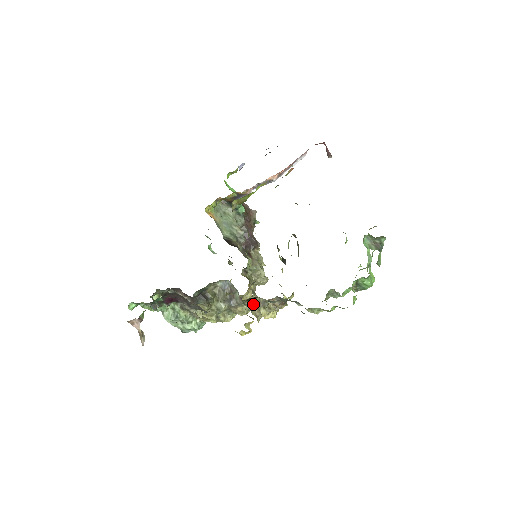
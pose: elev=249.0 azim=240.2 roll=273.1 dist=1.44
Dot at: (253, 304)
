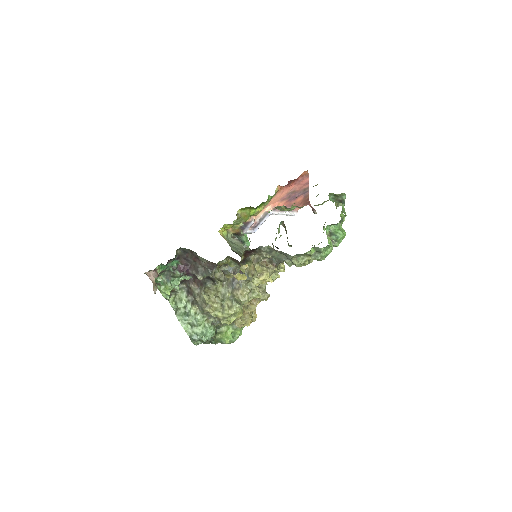
Dot at: (250, 266)
